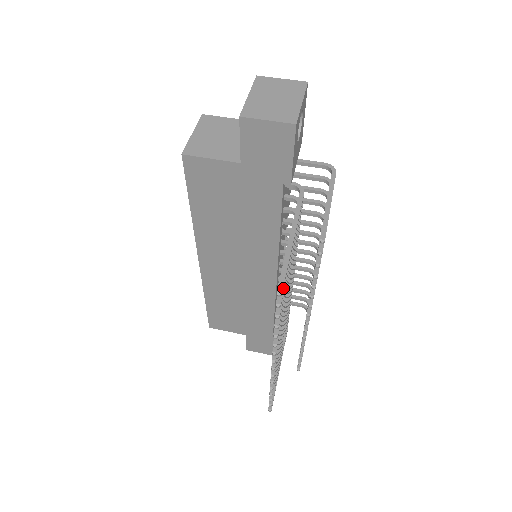
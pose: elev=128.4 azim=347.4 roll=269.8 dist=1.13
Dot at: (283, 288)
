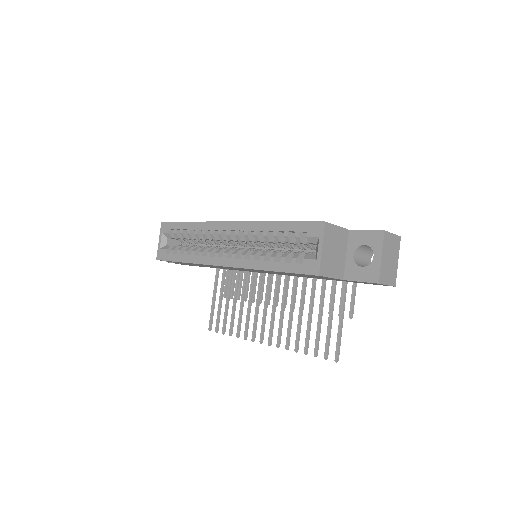
Dot at: occluded
